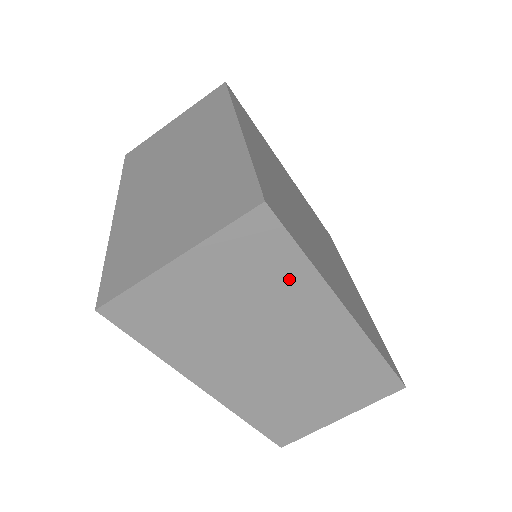
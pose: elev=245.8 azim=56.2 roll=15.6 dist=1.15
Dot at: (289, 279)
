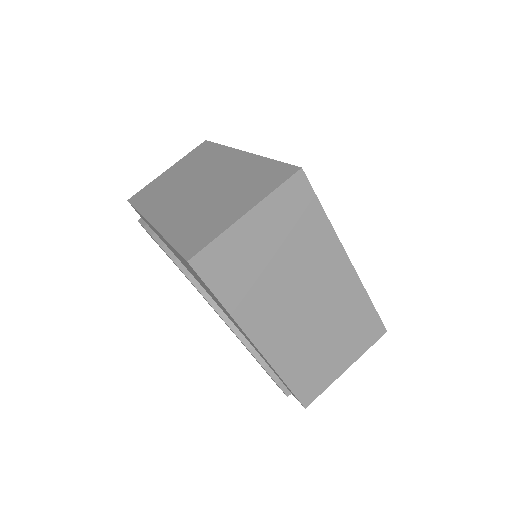
Dot at: (314, 230)
